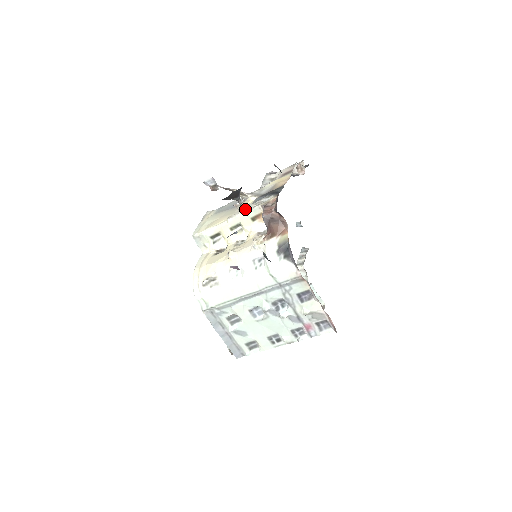
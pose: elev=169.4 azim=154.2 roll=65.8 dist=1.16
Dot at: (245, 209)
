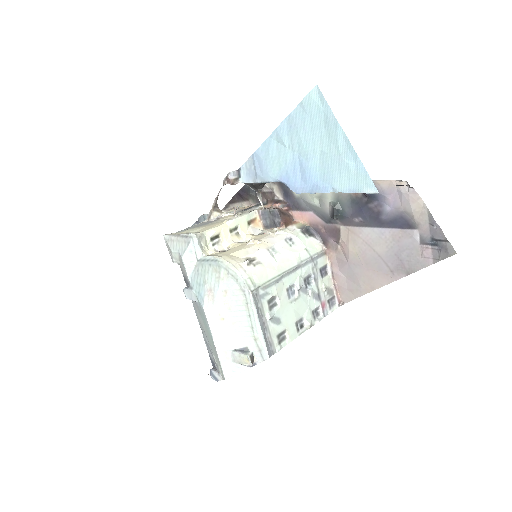
Dot at: (242, 213)
